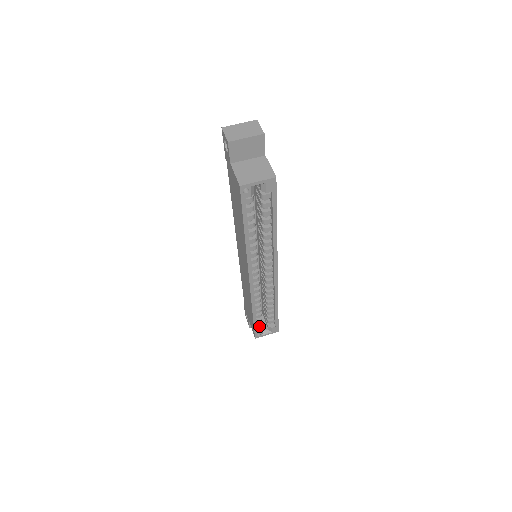
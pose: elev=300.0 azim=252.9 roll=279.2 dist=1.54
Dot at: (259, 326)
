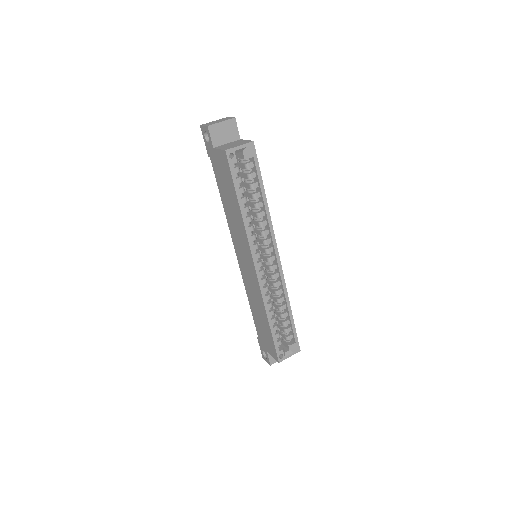
Dot at: (279, 345)
